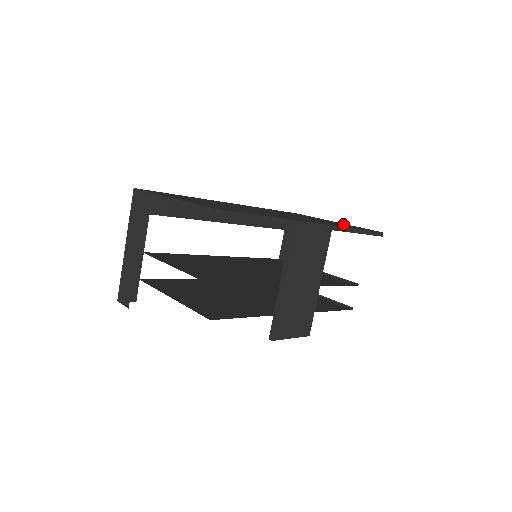
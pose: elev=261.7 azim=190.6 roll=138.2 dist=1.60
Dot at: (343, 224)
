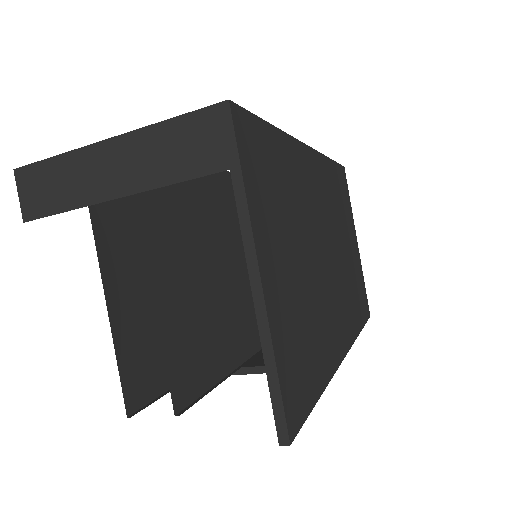
Dot at: (359, 273)
